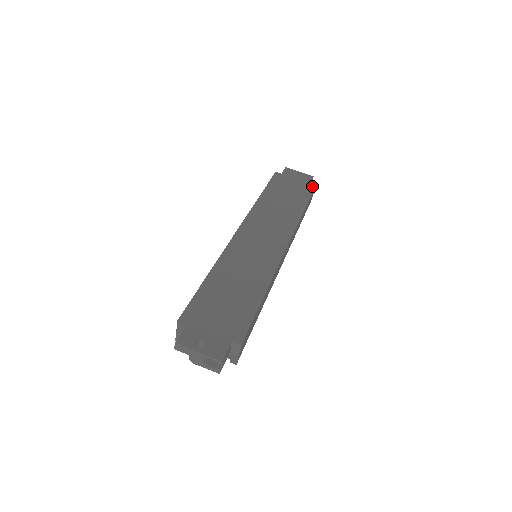
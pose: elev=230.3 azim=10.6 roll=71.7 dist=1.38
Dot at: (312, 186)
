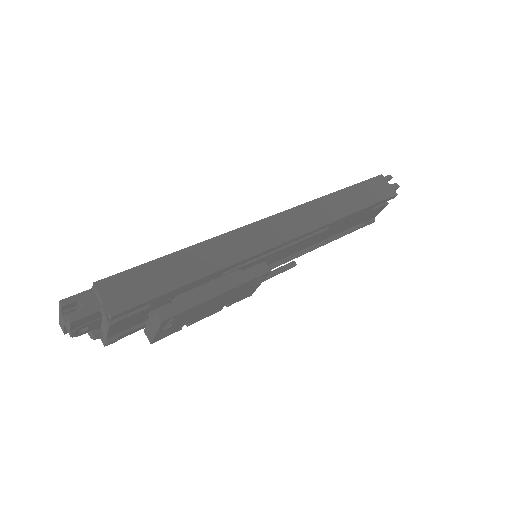
Dot at: (375, 178)
